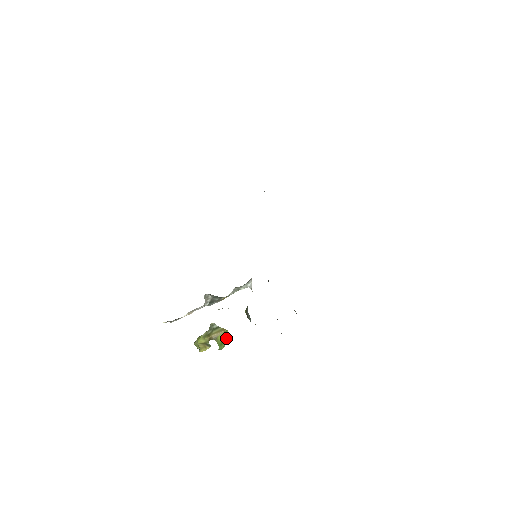
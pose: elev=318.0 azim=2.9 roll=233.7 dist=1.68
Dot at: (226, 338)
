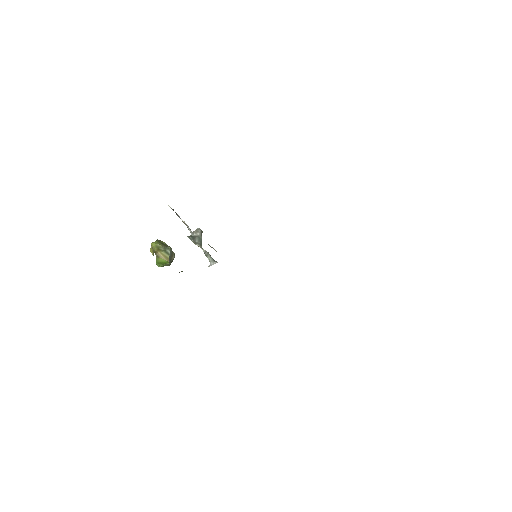
Dot at: (167, 264)
